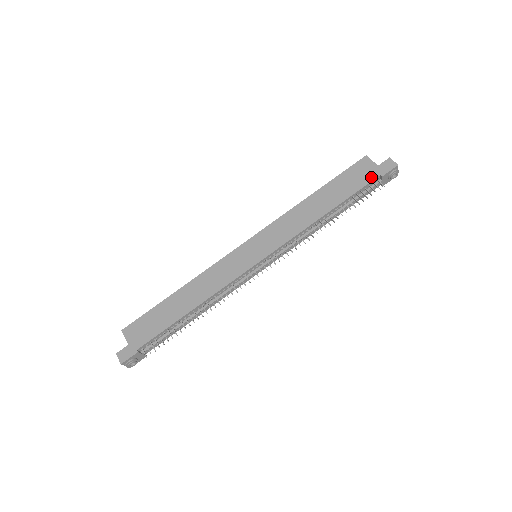
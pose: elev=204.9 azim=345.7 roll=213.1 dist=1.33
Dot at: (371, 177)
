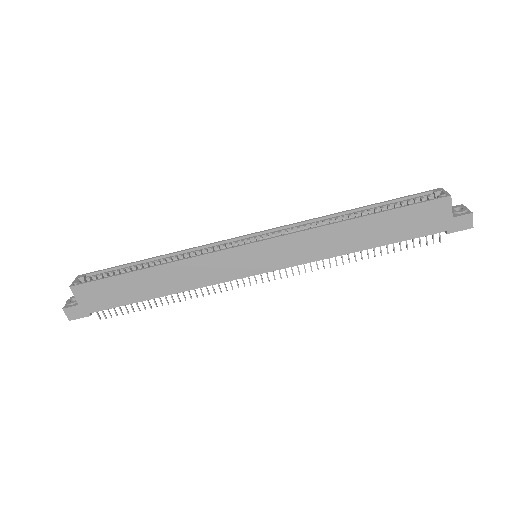
Dot at: (435, 229)
